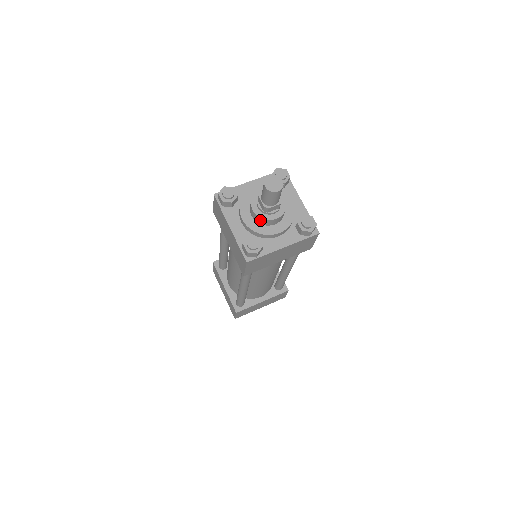
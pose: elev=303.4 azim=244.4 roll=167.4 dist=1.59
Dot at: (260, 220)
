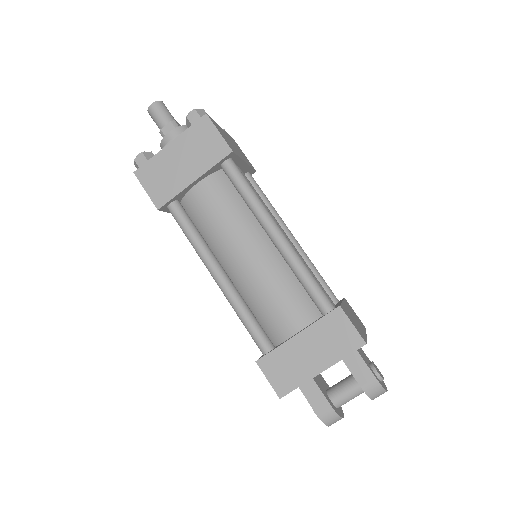
Dot at: (182, 131)
